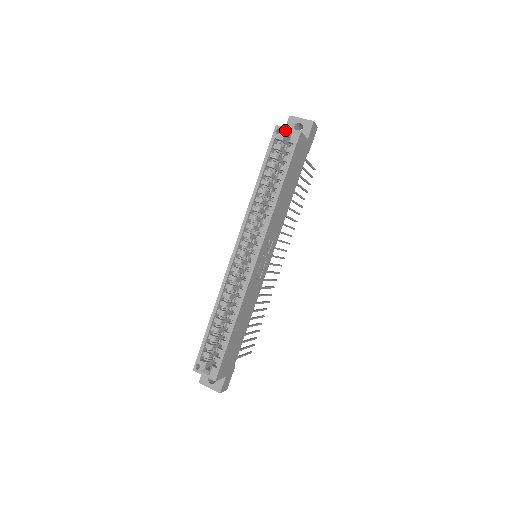
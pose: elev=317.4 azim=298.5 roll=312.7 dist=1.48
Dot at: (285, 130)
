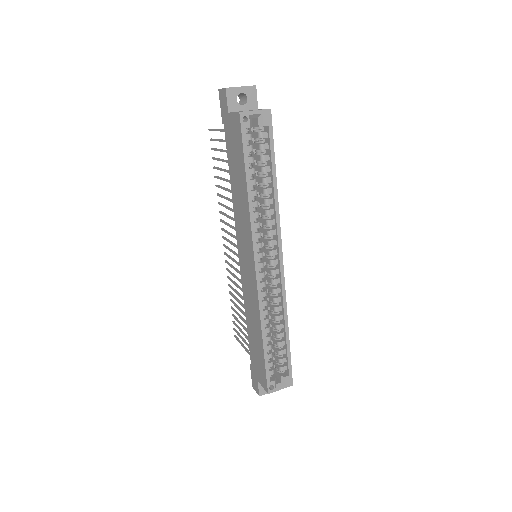
Dot at: (253, 114)
